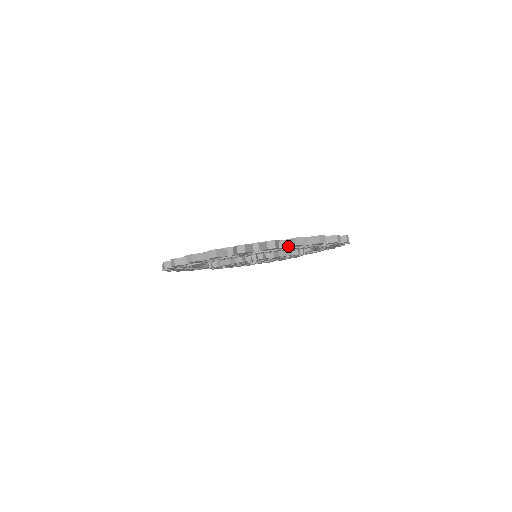
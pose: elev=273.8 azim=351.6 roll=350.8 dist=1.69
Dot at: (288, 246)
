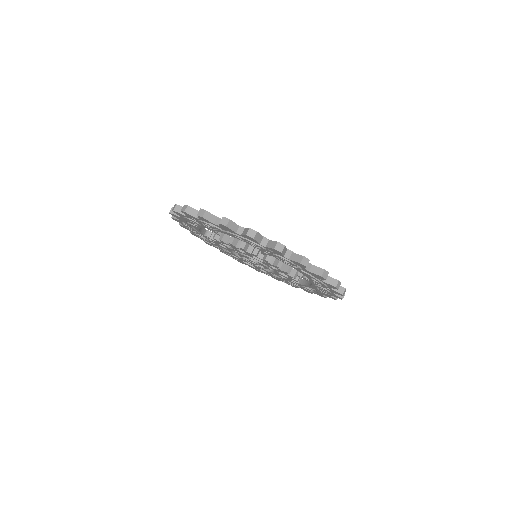
Dot at: (313, 272)
